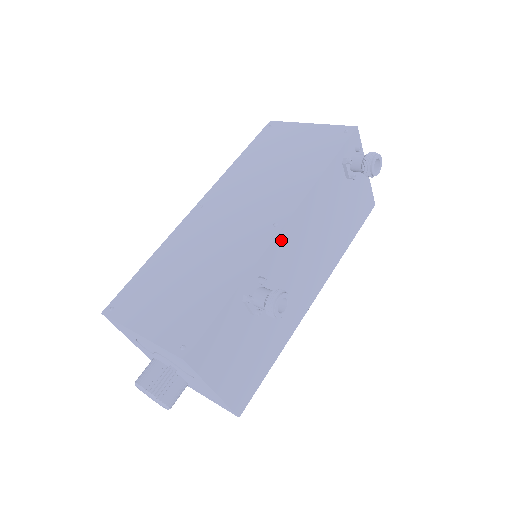
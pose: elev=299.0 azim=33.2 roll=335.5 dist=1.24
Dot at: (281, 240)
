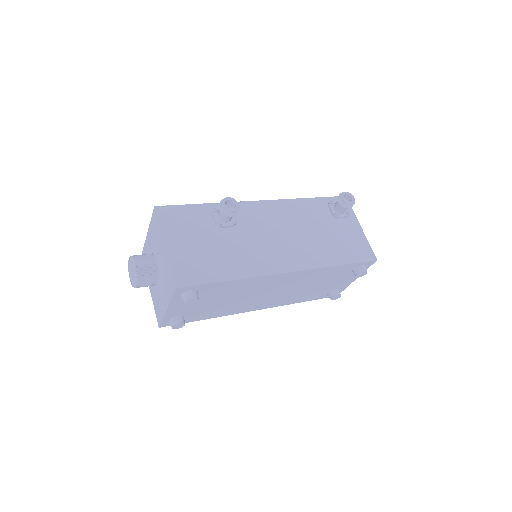
Dot at: (256, 206)
